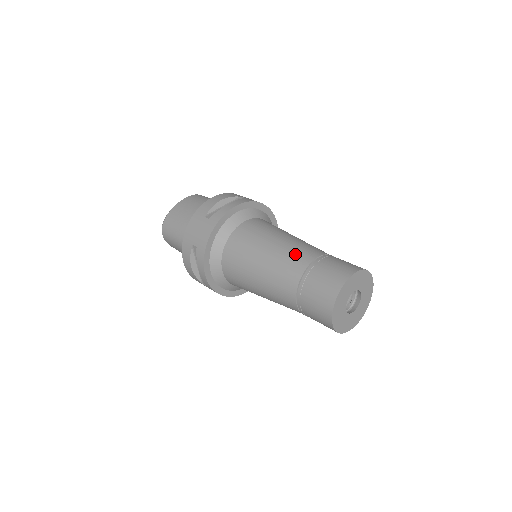
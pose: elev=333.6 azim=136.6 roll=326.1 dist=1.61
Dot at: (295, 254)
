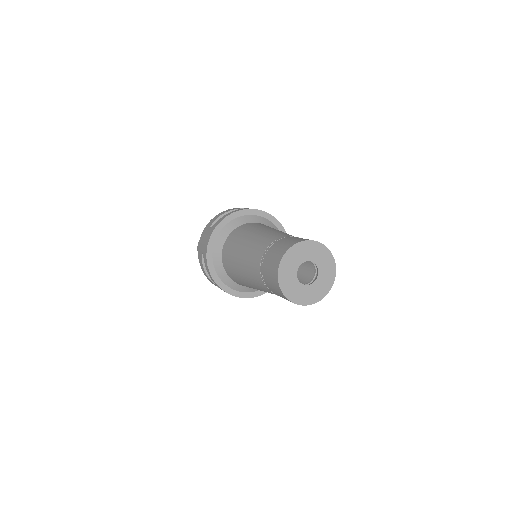
Dot at: (262, 240)
